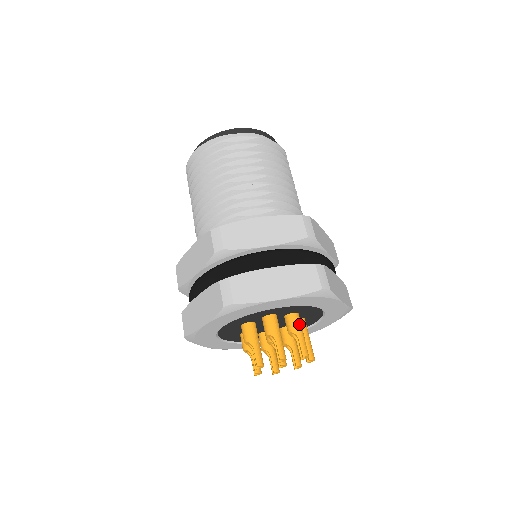
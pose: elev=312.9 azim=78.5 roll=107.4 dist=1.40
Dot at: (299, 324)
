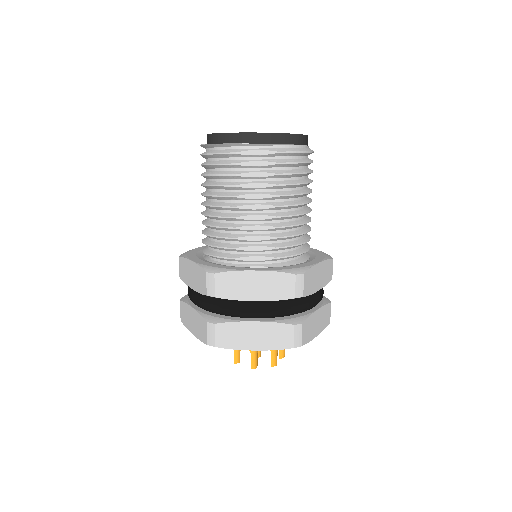
Dot at: occluded
